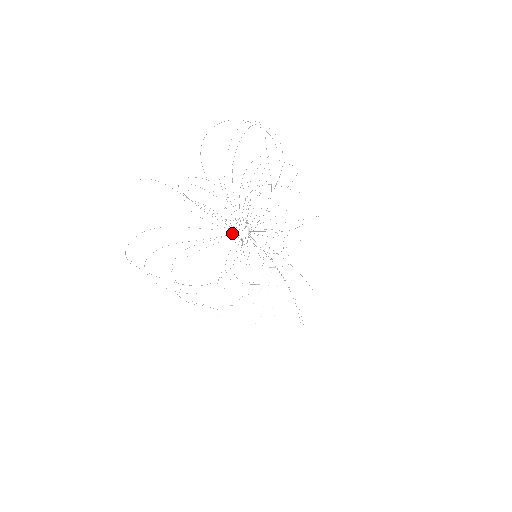
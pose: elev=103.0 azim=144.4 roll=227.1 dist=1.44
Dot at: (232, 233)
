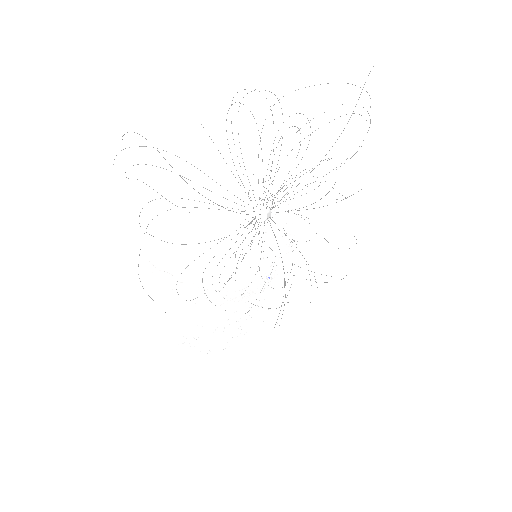
Dot at: occluded
